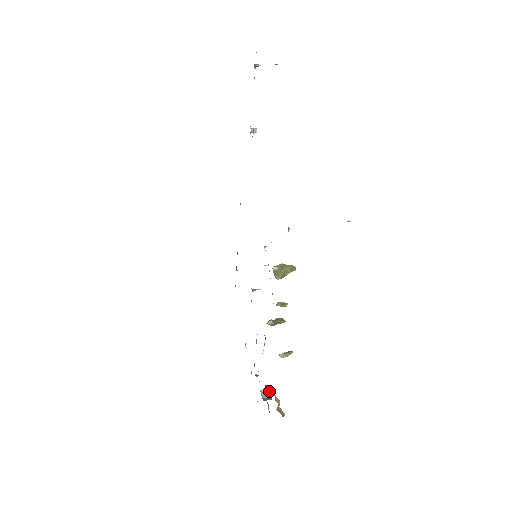
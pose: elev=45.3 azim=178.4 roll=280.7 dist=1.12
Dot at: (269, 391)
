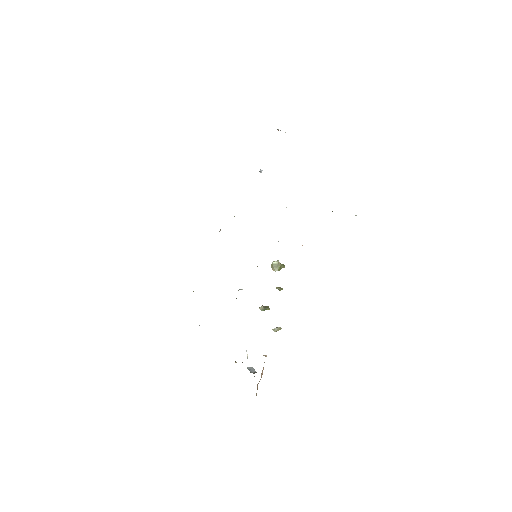
Dot at: (253, 368)
